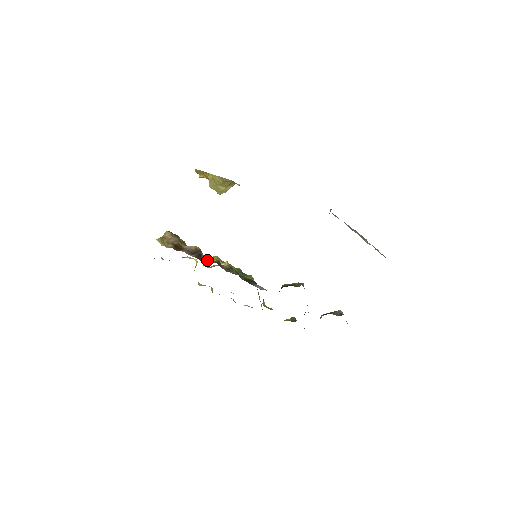
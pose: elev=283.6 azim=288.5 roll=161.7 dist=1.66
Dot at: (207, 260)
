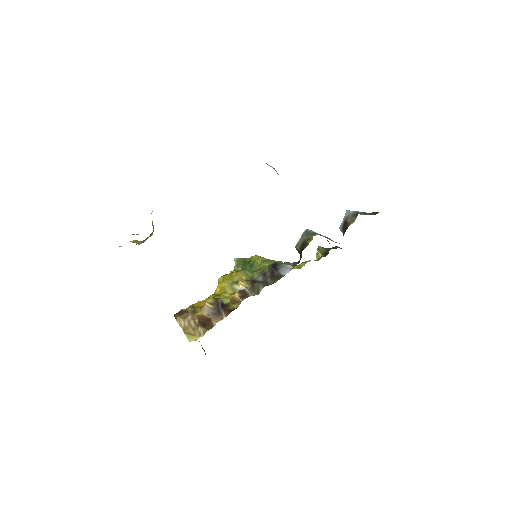
Dot at: (228, 298)
